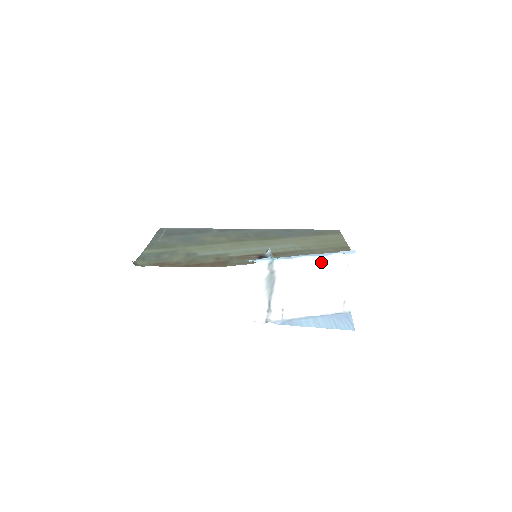
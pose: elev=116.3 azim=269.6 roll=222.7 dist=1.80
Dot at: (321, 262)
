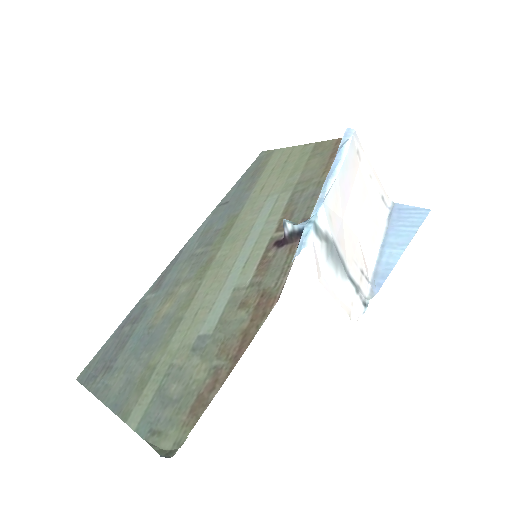
Dot at: (343, 173)
